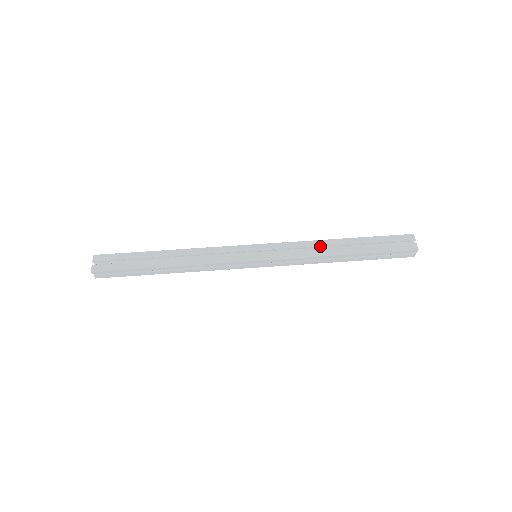
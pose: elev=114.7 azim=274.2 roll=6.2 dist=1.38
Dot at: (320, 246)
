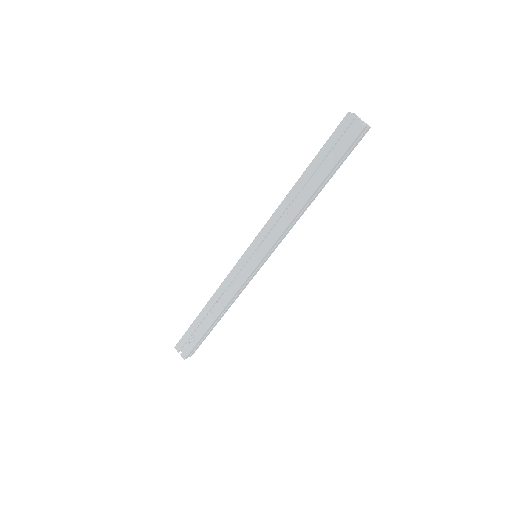
Dot at: (287, 207)
